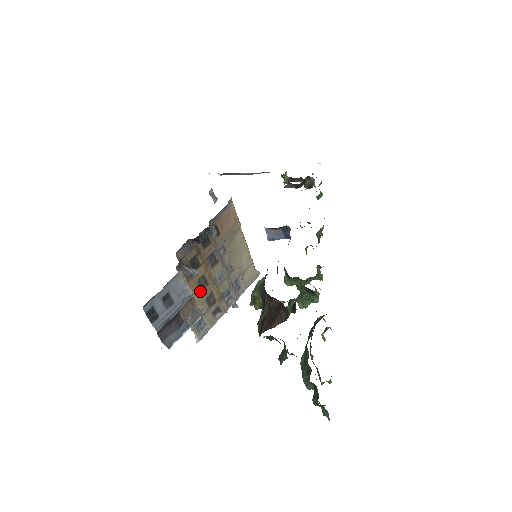
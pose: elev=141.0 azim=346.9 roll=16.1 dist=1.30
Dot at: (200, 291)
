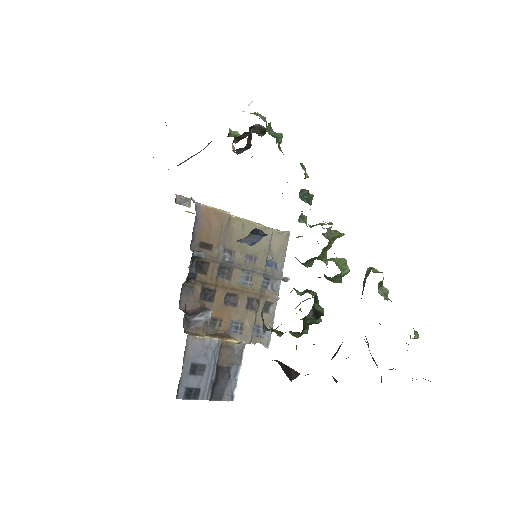
Dot at: (234, 309)
